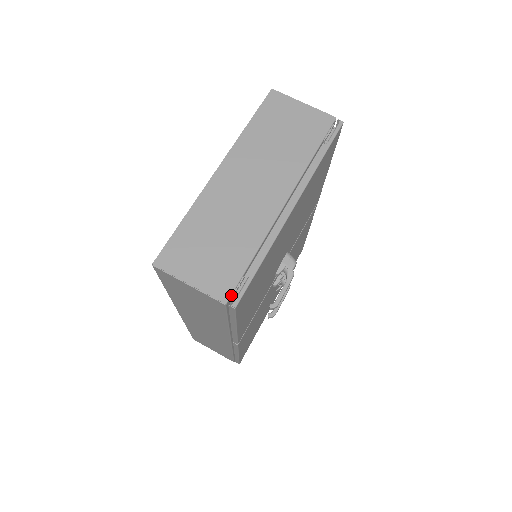
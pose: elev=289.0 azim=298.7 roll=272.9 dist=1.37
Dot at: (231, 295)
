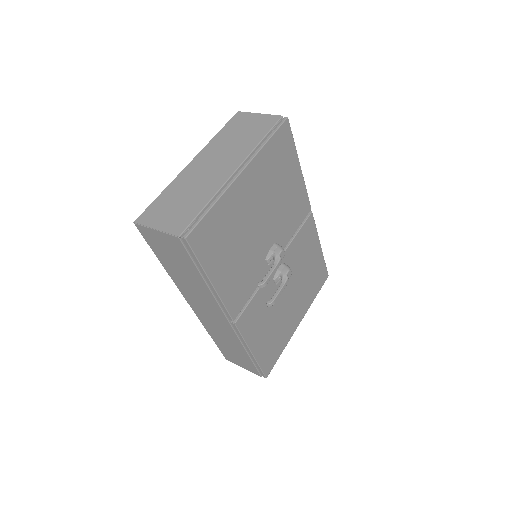
Dot at: (184, 231)
